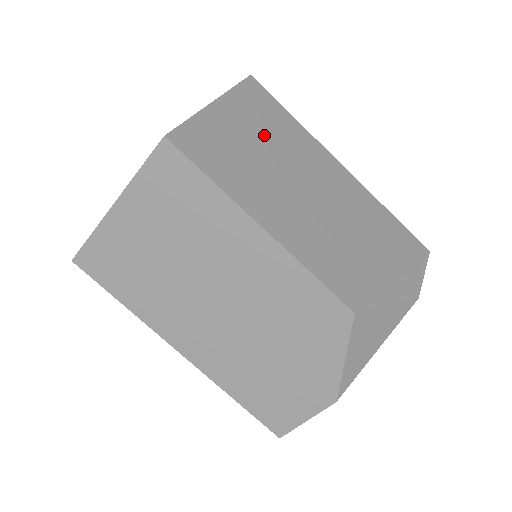
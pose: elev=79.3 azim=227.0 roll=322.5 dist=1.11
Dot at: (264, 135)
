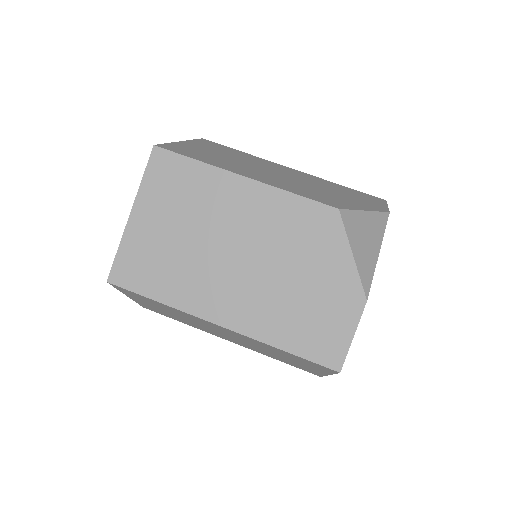
Dot at: (224, 153)
